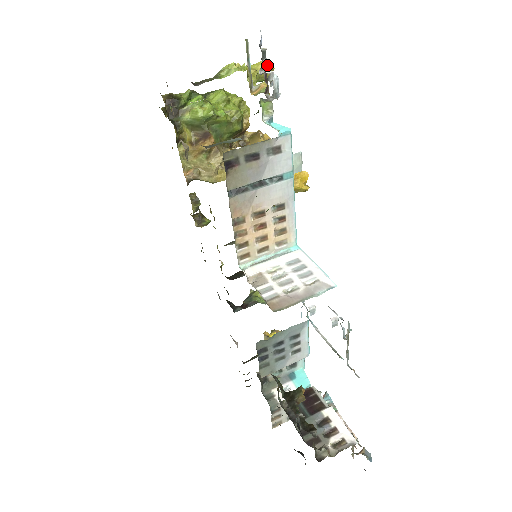
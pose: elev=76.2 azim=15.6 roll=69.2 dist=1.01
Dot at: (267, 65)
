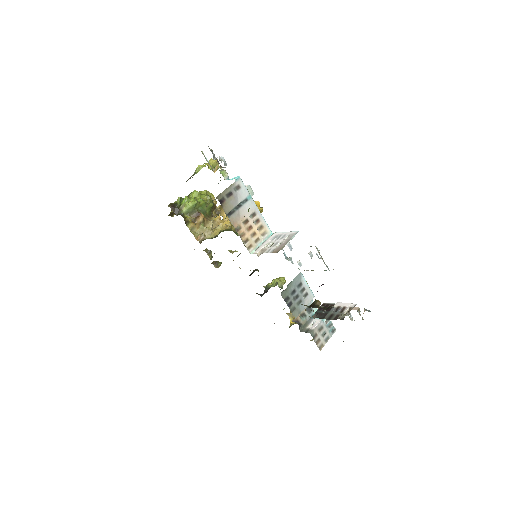
Dot at: occluded
